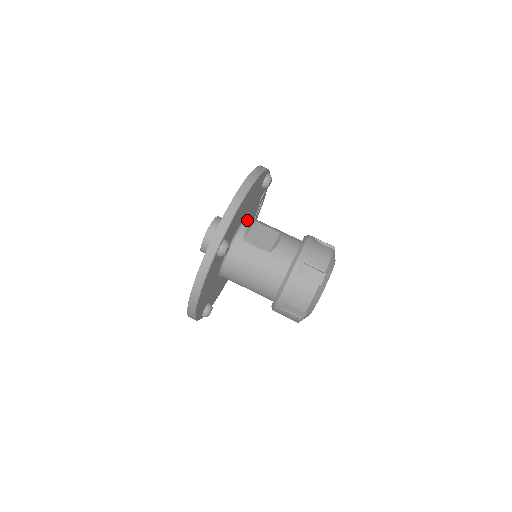
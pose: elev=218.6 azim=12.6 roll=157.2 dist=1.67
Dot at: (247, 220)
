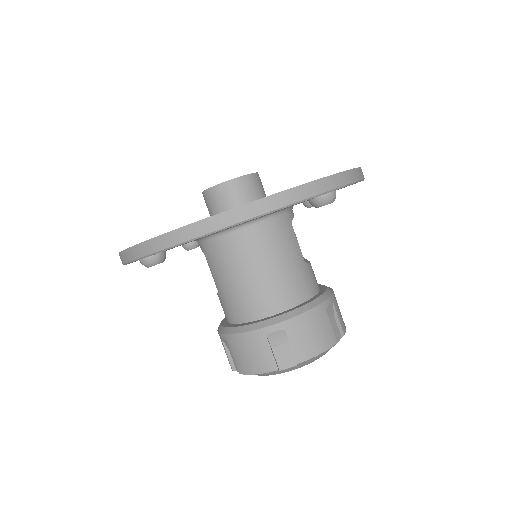
Dot at: occluded
